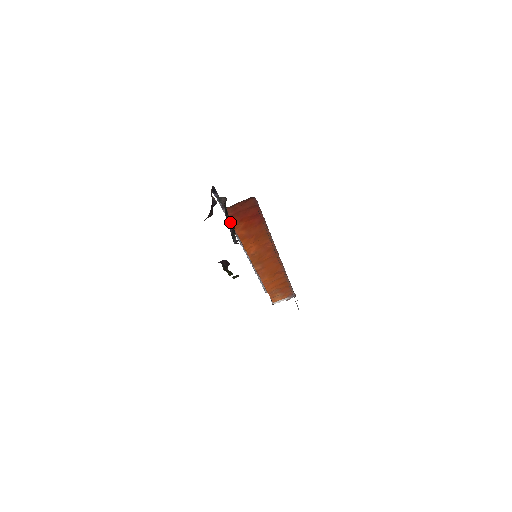
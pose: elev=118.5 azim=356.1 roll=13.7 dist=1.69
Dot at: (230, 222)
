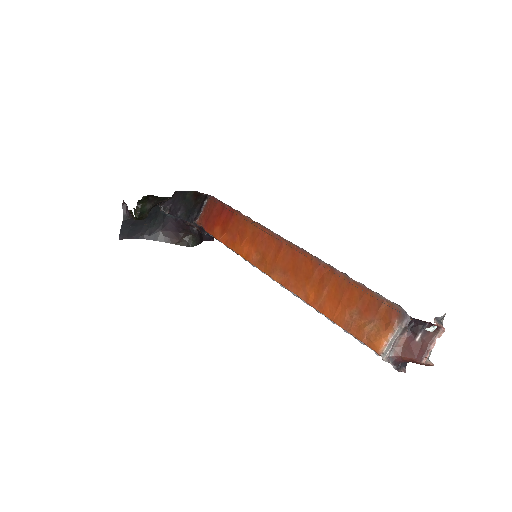
Dot at: (177, 213)
